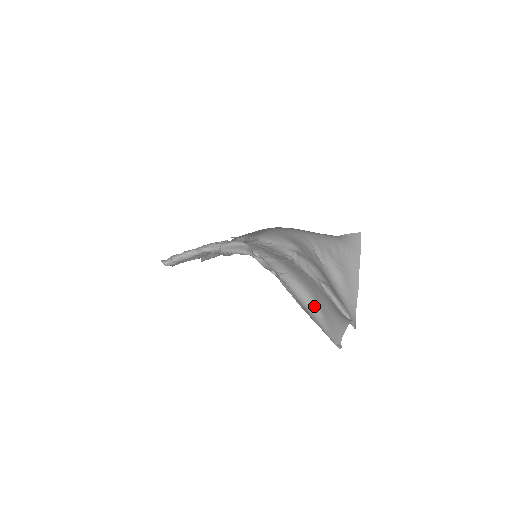
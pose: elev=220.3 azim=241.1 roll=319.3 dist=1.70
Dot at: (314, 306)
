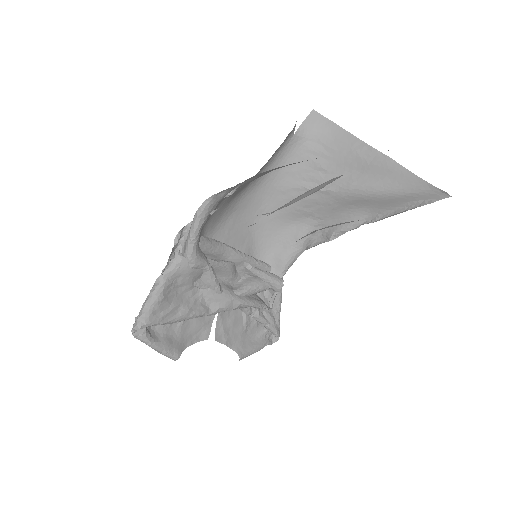
Dot at: (327, 182)
